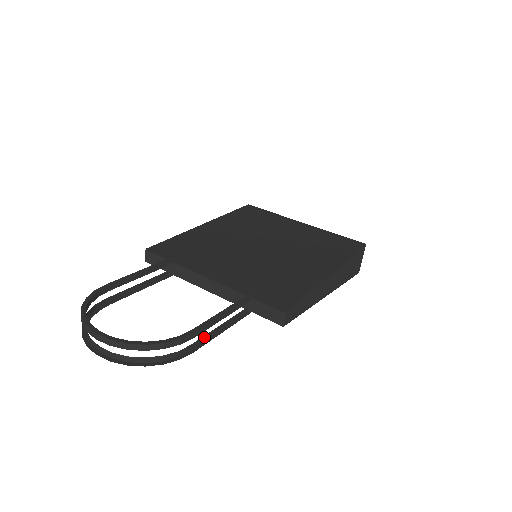
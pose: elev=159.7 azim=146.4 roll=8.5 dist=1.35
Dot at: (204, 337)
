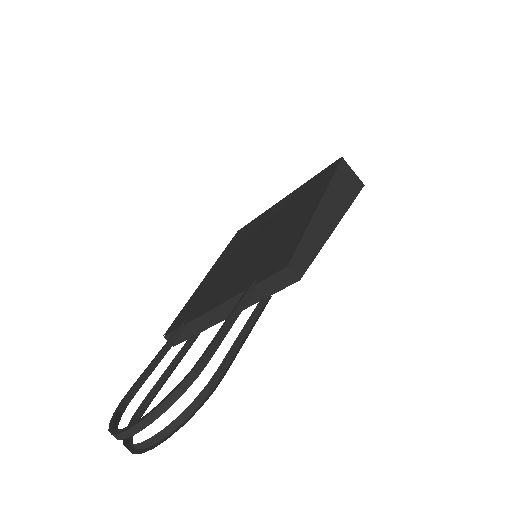
Dot at: (229, 354)
